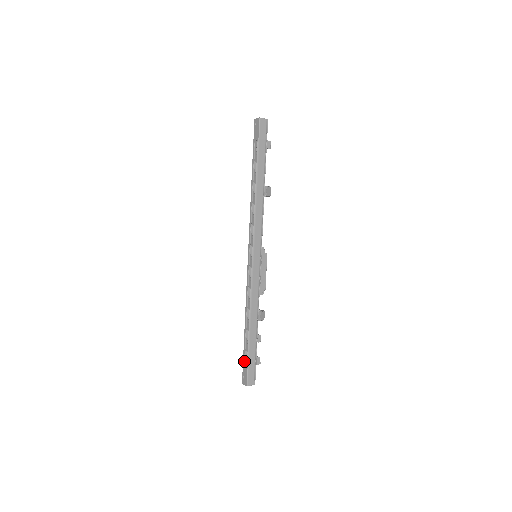
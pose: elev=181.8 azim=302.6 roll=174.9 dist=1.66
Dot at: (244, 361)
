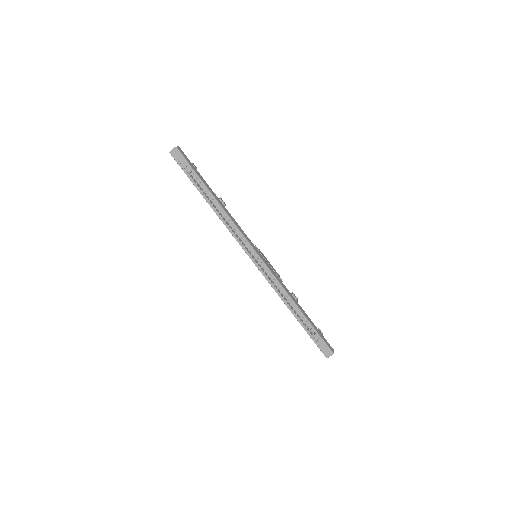
Dot at: (315, 340)
